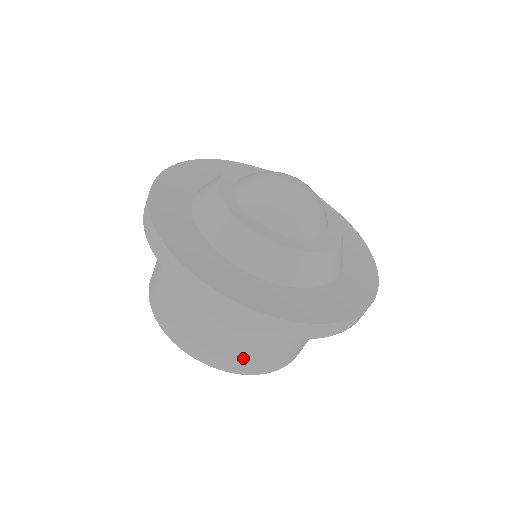
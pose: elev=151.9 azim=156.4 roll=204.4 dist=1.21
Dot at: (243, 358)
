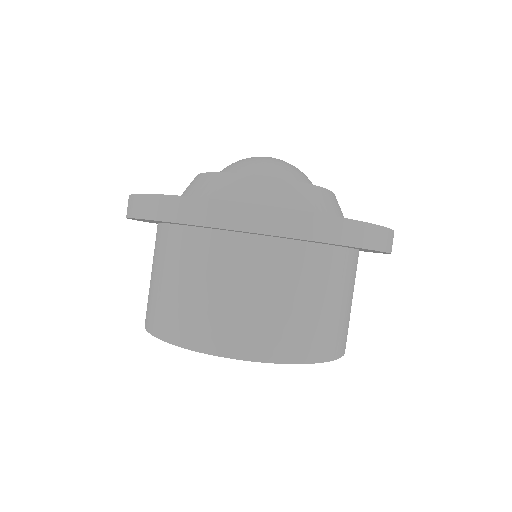
Dot at: (235, 325)
